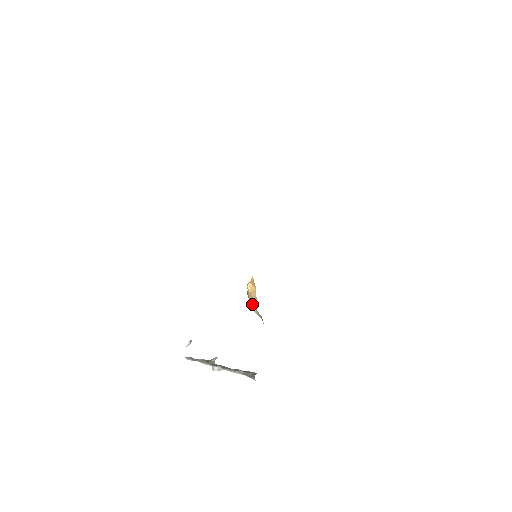
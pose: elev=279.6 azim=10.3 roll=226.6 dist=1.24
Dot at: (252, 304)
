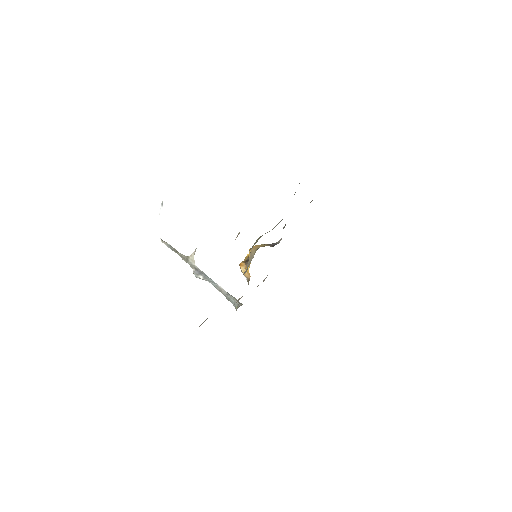
Dot at: occluded
